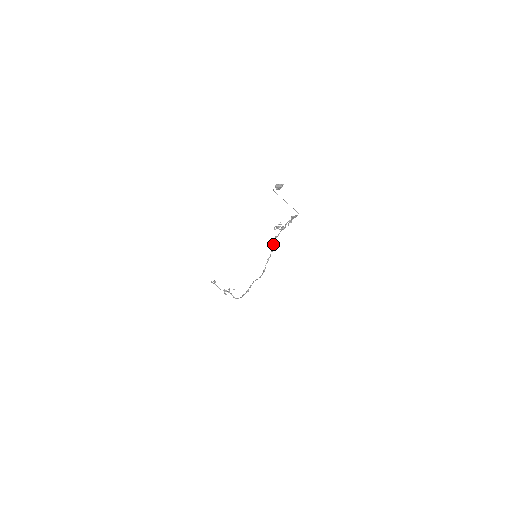
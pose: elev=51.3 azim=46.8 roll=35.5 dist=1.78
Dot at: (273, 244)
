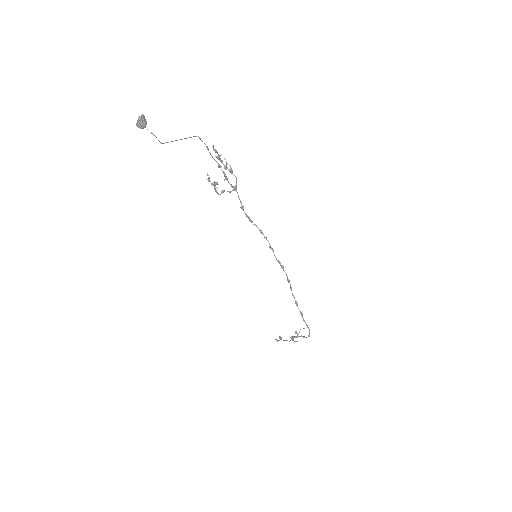
Dot at: (250, 220)
